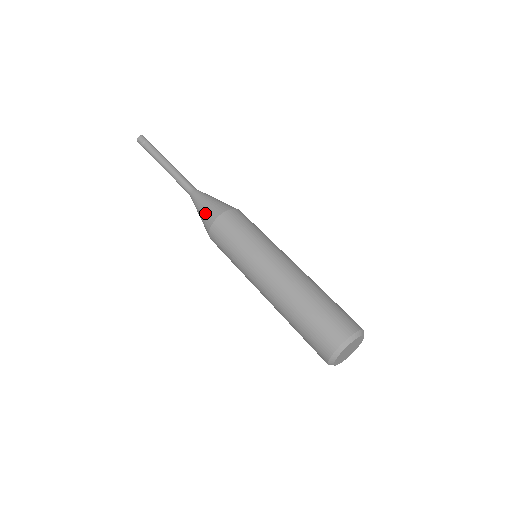
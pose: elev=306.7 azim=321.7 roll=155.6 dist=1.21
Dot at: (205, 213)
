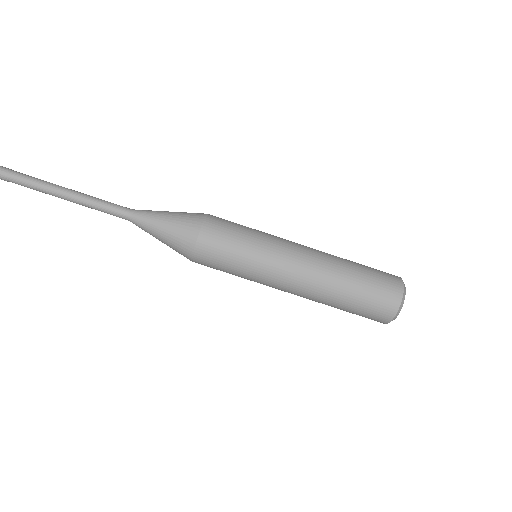
Dot at: (174, 237)
